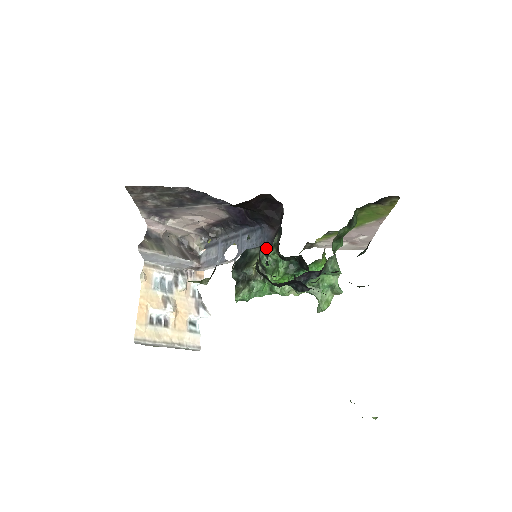
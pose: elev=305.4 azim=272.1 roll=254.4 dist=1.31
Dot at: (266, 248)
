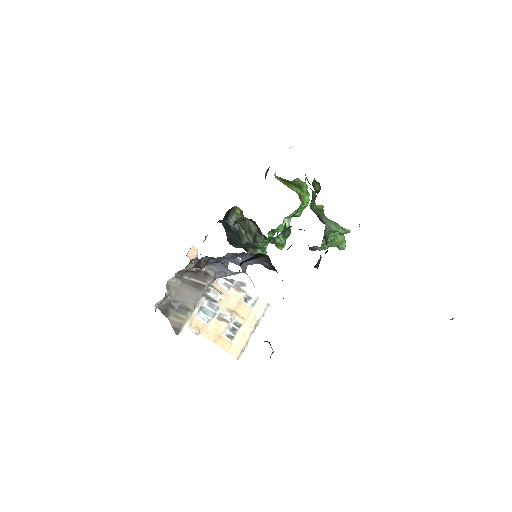
Dot at: (269, 267)
